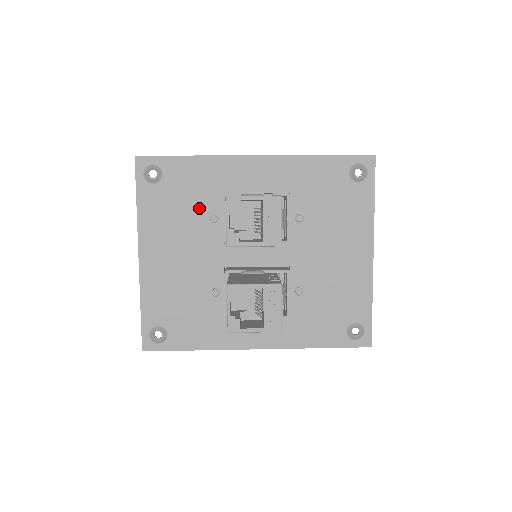
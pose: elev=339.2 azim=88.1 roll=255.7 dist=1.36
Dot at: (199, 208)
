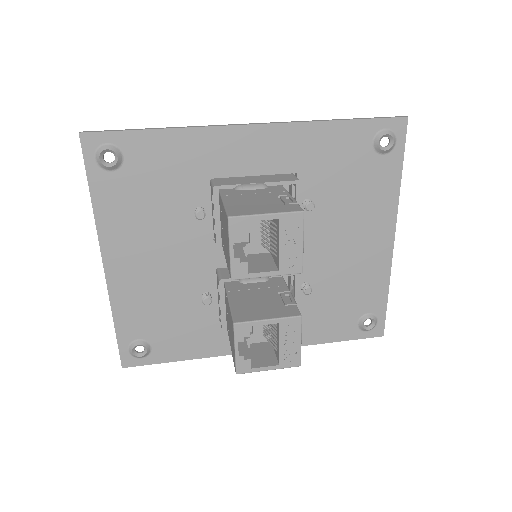
Dot at: (178, 199)
